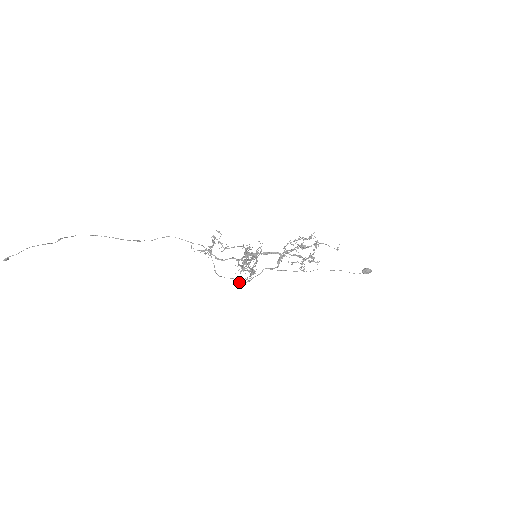
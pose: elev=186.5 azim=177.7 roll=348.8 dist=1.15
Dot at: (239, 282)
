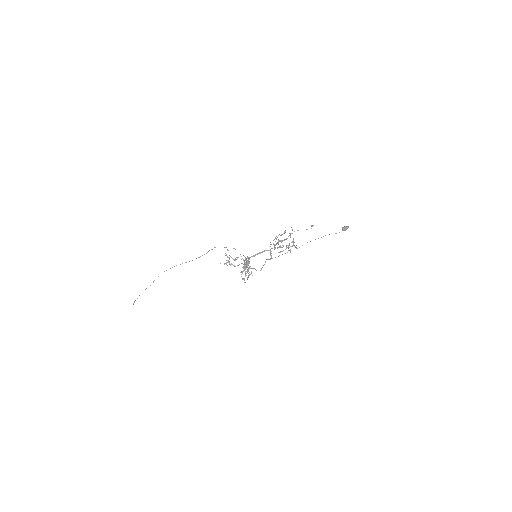
Dot at: occluded
